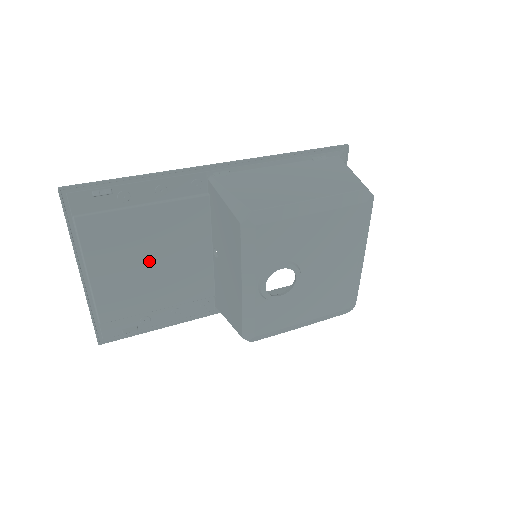
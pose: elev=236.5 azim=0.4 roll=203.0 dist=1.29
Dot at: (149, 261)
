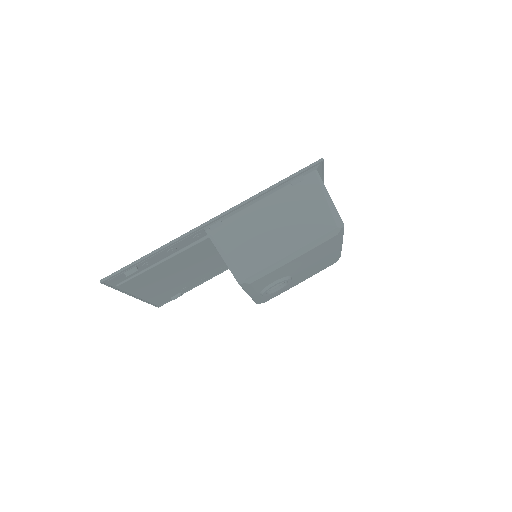
Dot at: (177, 274)
